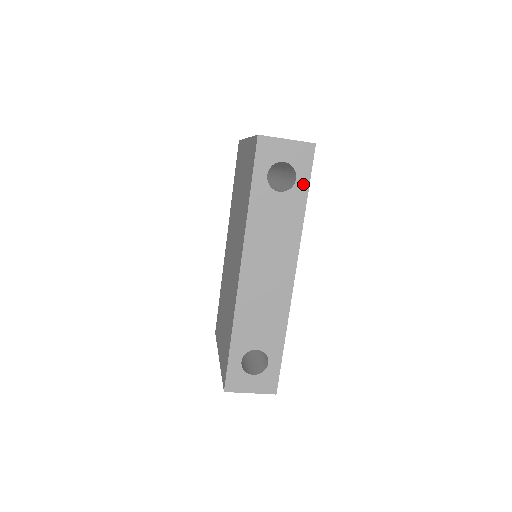
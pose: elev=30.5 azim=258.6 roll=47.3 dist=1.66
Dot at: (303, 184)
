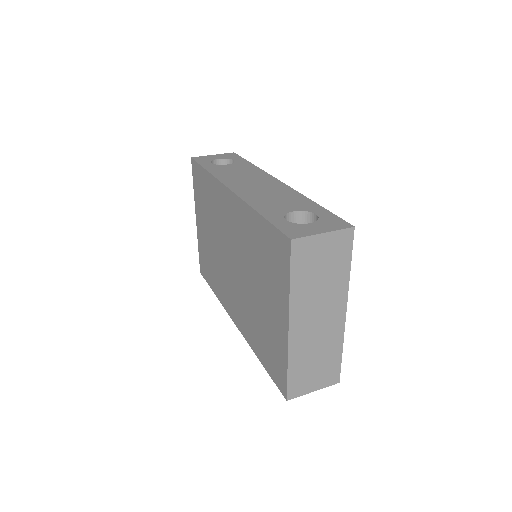
Dot at: occluded
